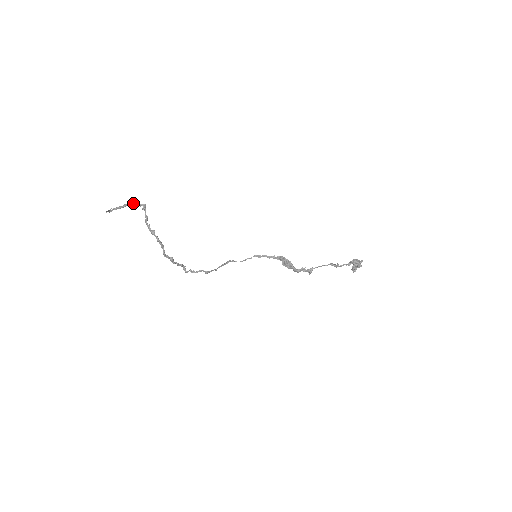
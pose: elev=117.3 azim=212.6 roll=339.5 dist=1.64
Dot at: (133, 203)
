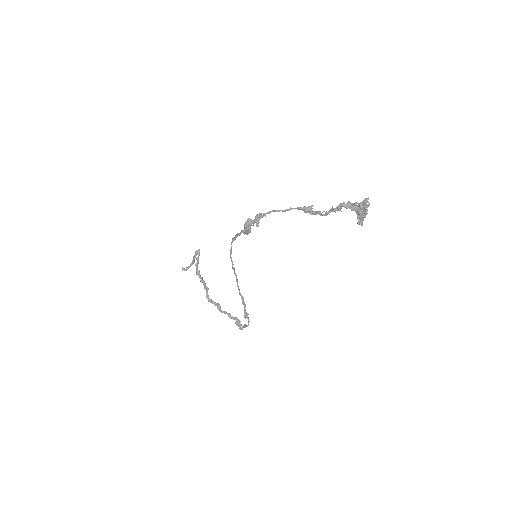
Dot at: (195, 252)
